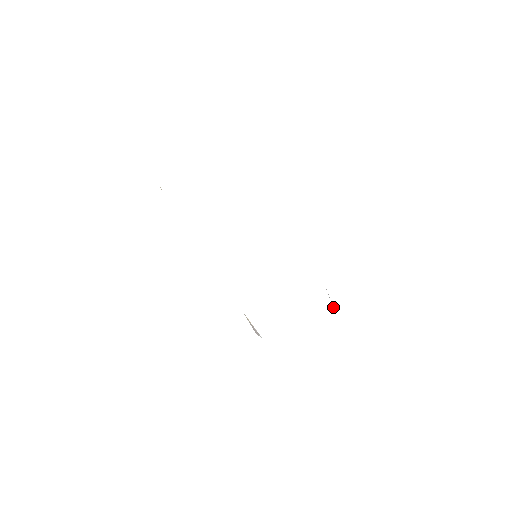
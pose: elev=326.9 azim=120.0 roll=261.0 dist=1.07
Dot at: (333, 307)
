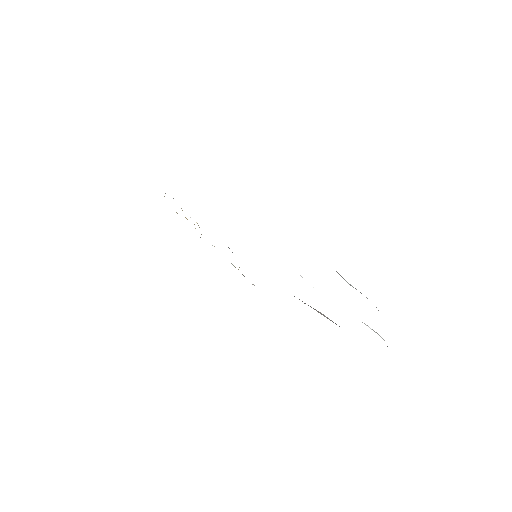
Dot at: occluded
